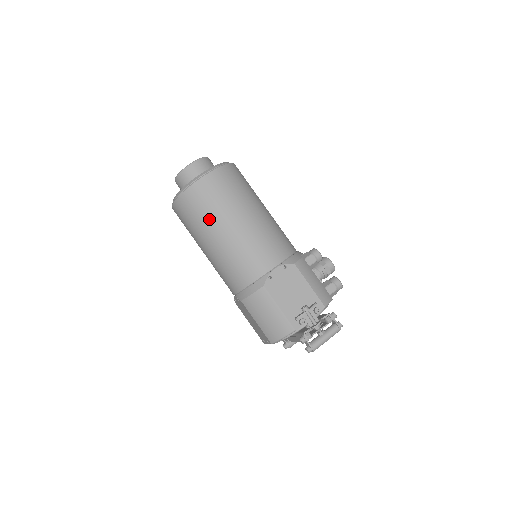
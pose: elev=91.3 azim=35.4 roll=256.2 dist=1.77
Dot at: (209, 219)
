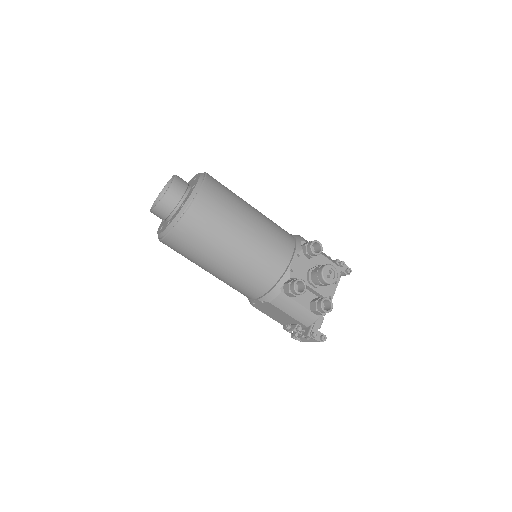
Dot at: occluded
